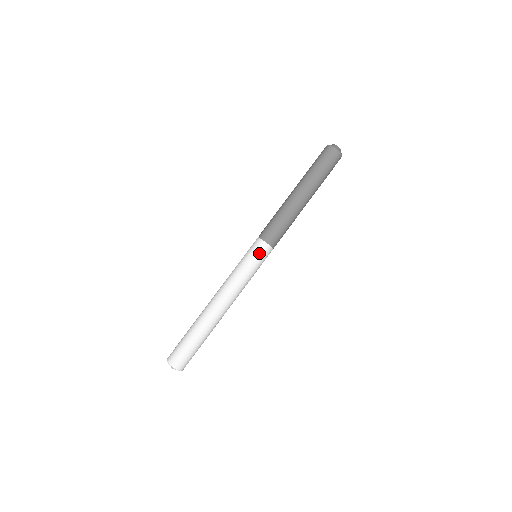
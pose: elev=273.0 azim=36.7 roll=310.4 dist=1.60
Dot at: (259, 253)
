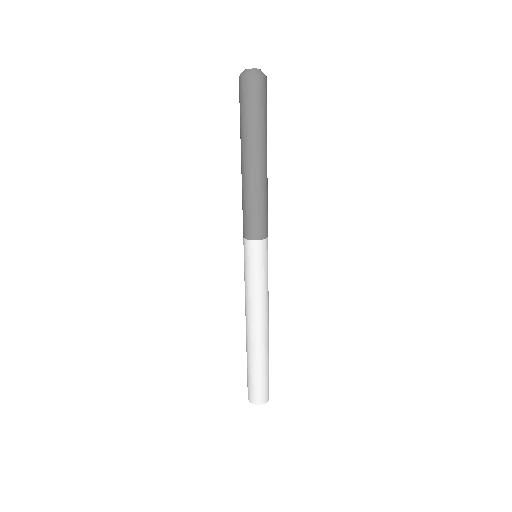
Dot at: (251, 255)
